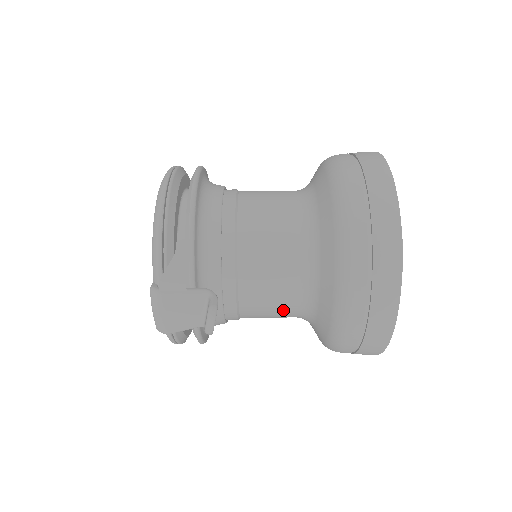
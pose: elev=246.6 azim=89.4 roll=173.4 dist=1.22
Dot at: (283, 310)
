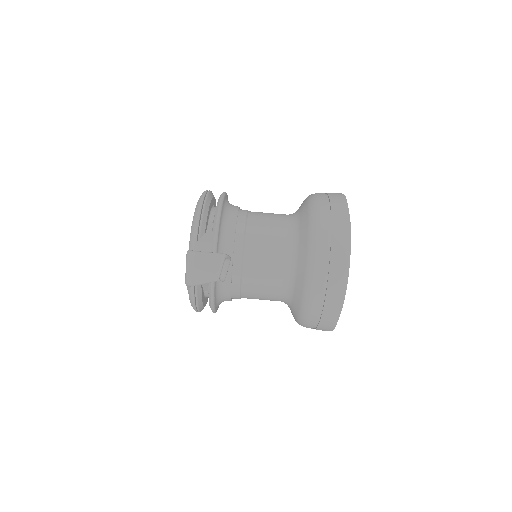
Dot at: (272, 286)
